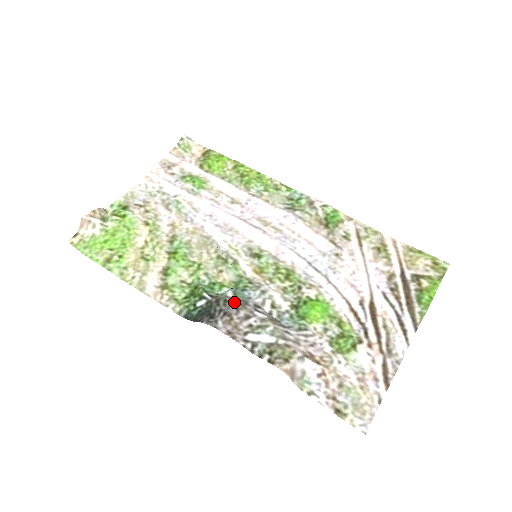
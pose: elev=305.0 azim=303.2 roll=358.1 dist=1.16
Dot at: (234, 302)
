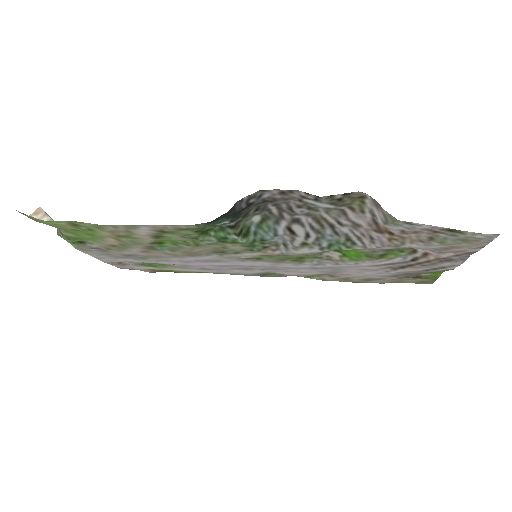
Dot at: (268, 207)
